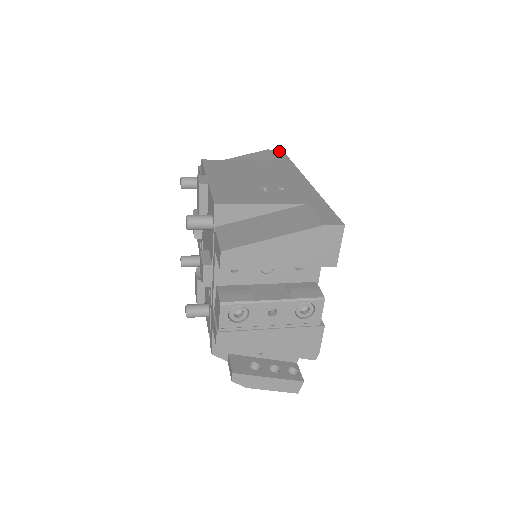
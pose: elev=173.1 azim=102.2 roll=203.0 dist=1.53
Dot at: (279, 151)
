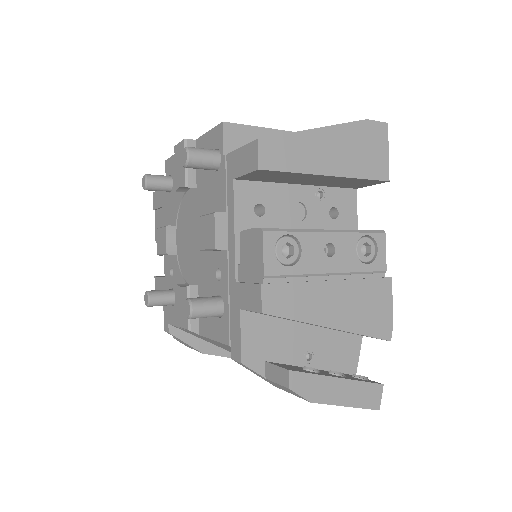
Dot at: occluded
